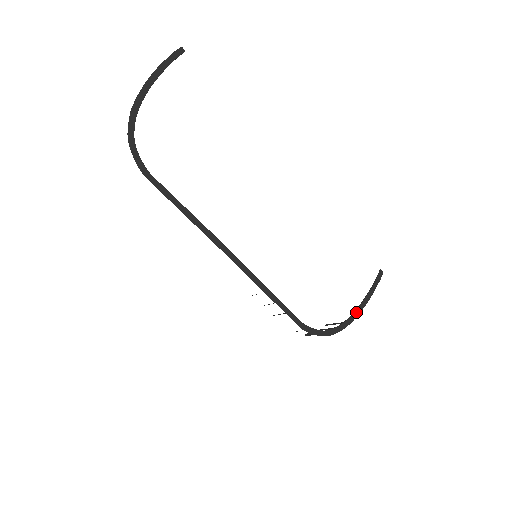
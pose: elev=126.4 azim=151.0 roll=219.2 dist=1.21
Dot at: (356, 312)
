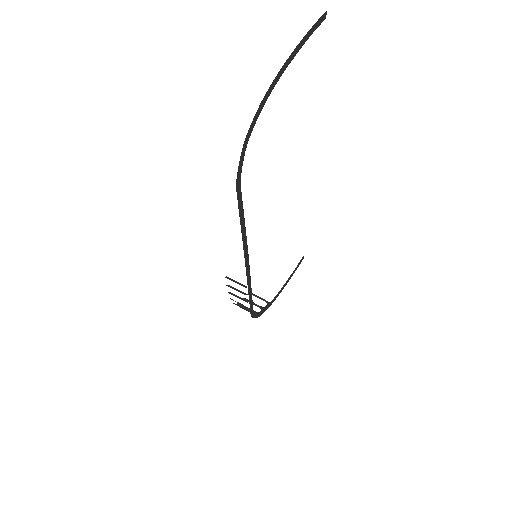
Dot at: (279, 293)
